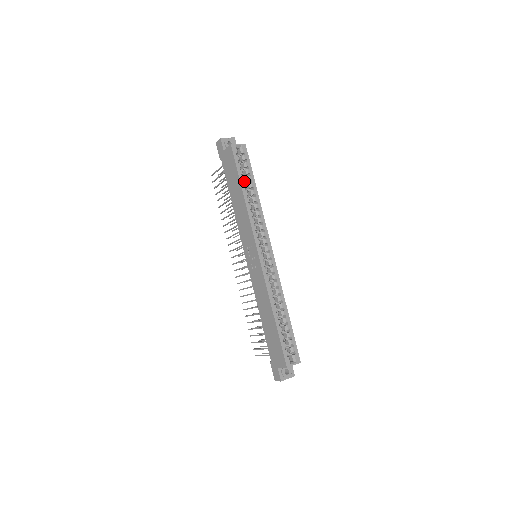
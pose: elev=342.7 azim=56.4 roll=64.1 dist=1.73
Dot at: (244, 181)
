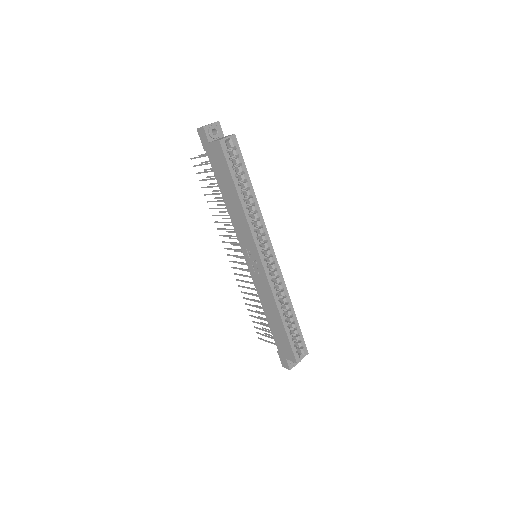
Dot at: (238, 181)
